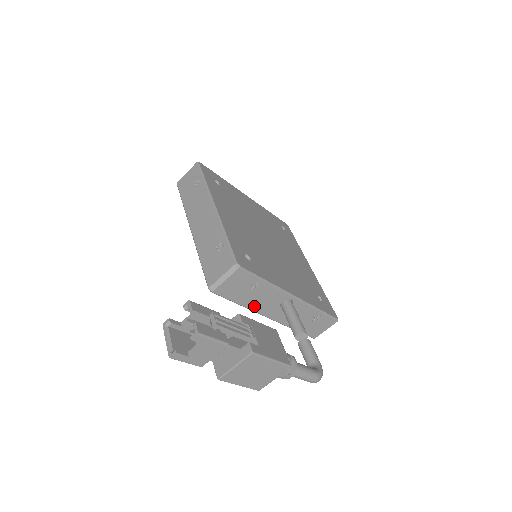
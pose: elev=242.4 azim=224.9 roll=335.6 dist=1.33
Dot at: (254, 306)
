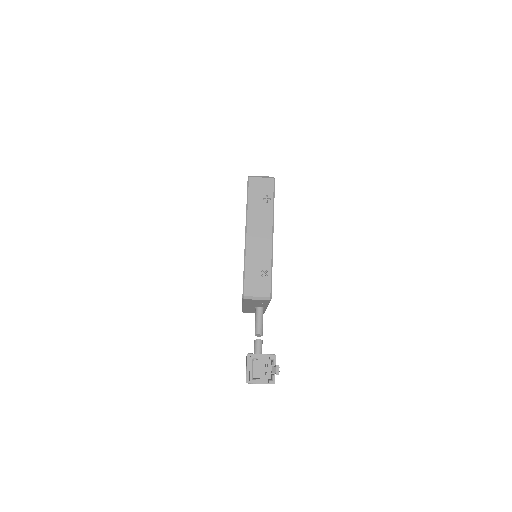
Dot at: (247, 304)
